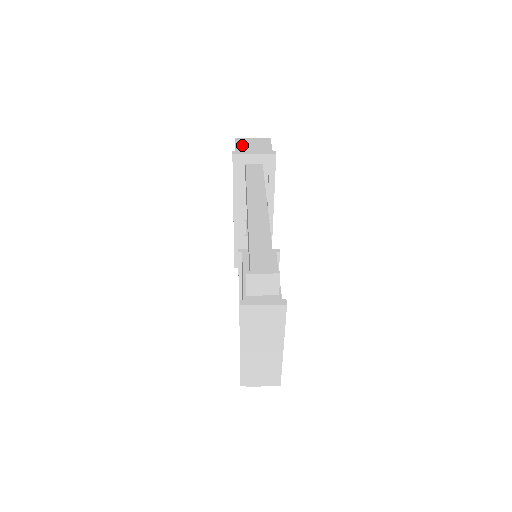
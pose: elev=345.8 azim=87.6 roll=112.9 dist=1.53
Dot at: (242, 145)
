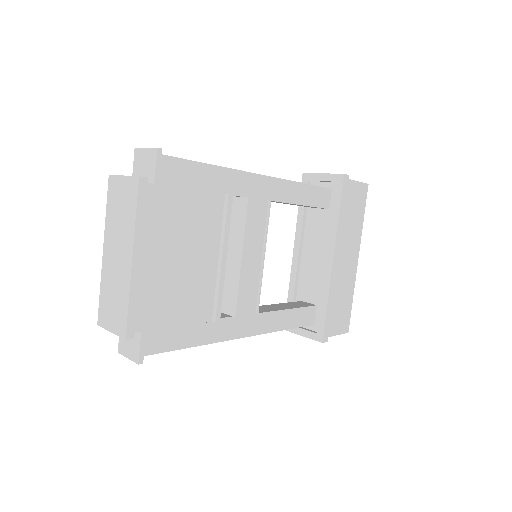
Dot at: occluded
